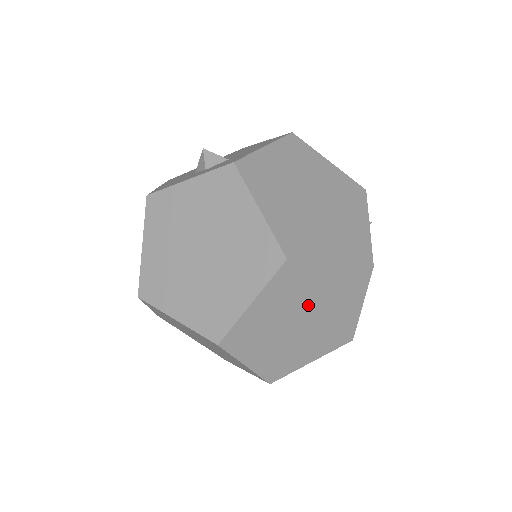
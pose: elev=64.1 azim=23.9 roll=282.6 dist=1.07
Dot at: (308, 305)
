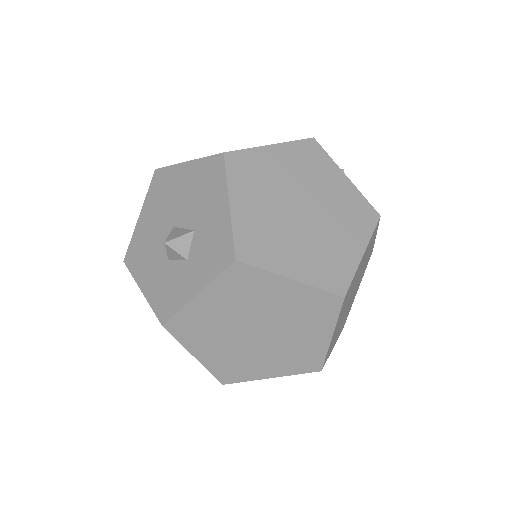
Dot at: (354, 285)
